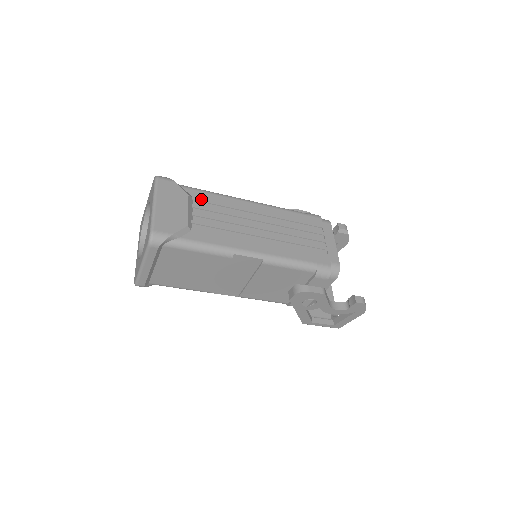
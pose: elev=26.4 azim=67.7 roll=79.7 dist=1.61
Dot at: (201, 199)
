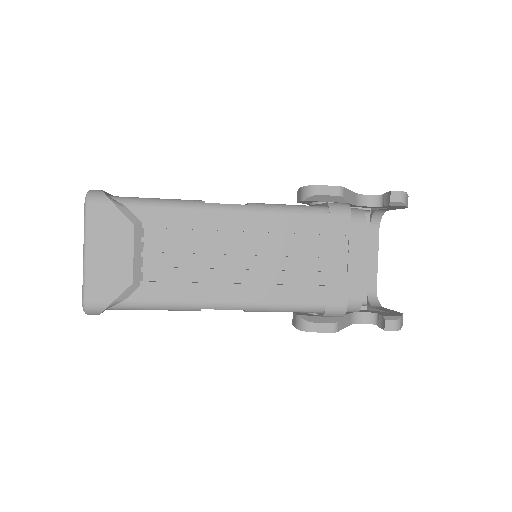
Dot at: (156, 224)
